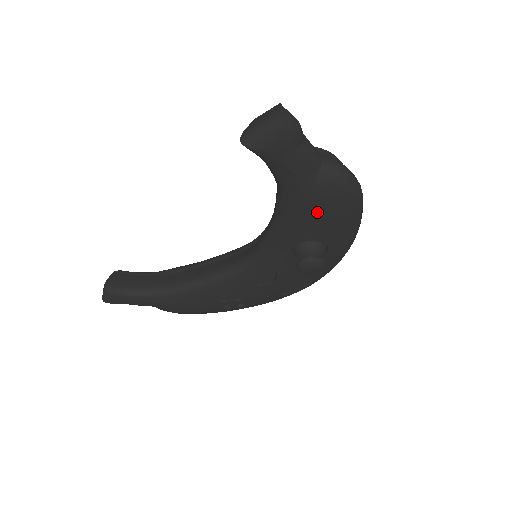
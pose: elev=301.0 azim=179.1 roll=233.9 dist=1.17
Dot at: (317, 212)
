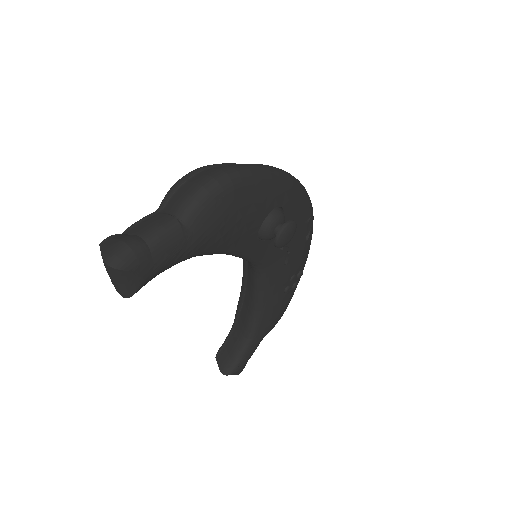
Dot at: (230, 226)
